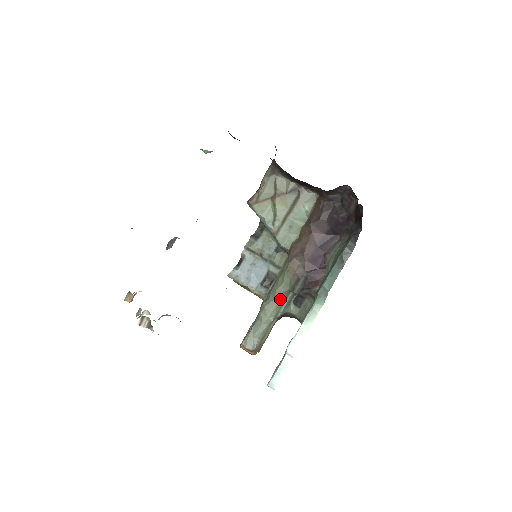
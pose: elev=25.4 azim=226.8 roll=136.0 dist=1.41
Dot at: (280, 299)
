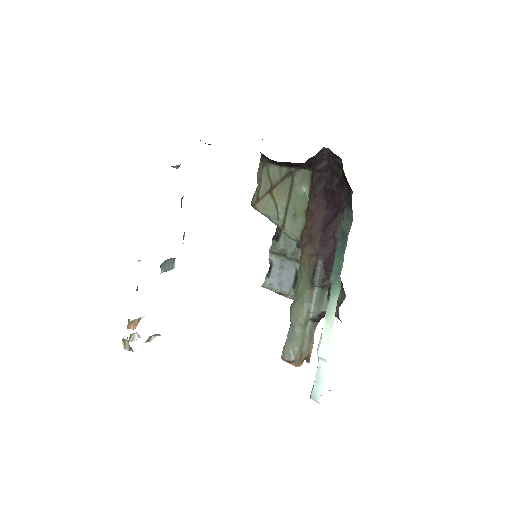
Dot at: (305, 297)
